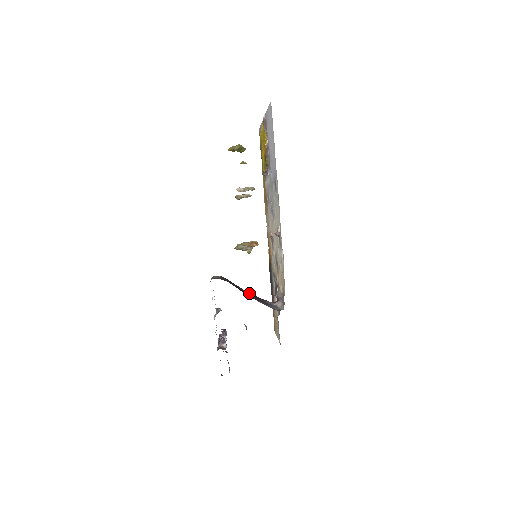
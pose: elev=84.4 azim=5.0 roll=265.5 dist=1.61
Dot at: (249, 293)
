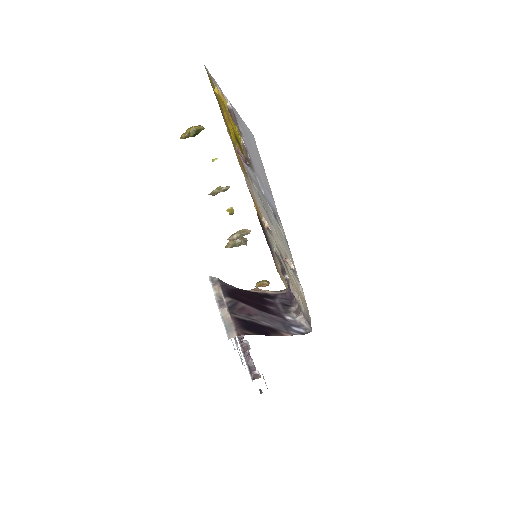
Dot at: (266, 314)
